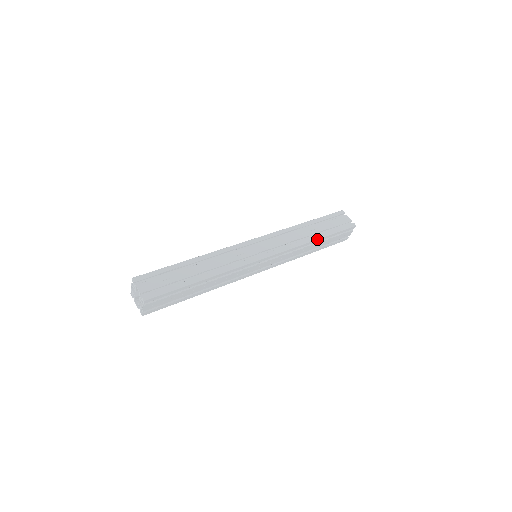
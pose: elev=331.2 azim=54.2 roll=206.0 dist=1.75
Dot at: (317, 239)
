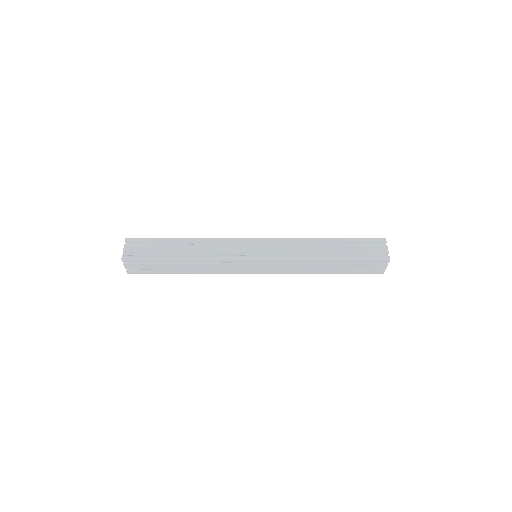
Dot at: (328, 259)
